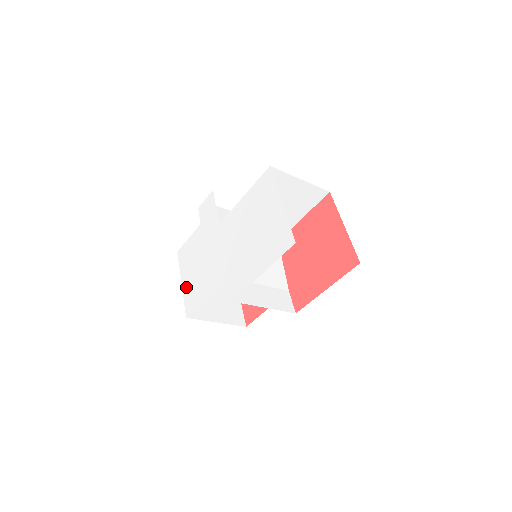
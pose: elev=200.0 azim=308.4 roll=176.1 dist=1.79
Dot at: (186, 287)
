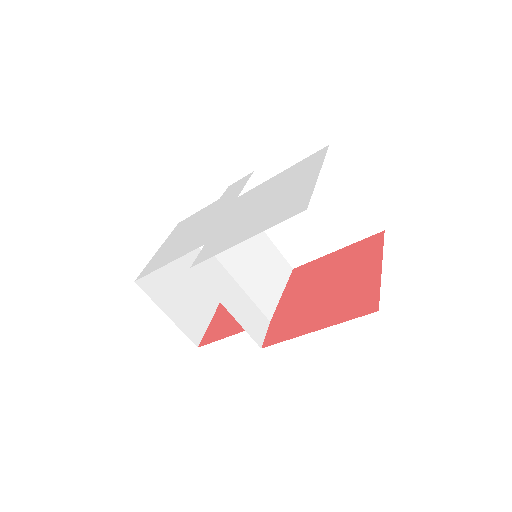
Dot at: (159, 253)
